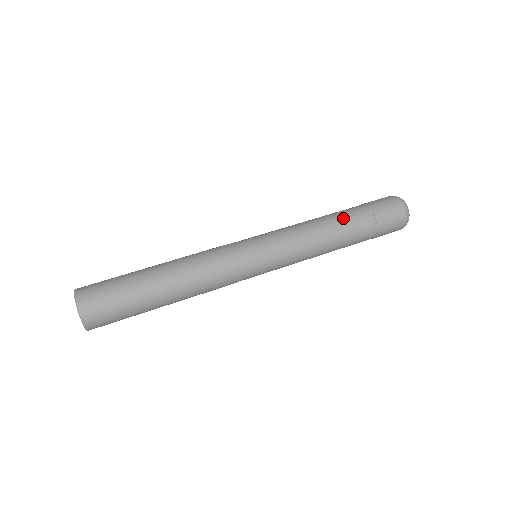
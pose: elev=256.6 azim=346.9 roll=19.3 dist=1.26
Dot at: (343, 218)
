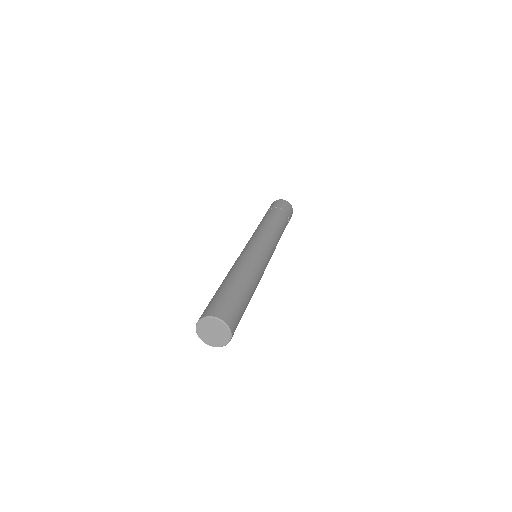
Dot at: (266, 217)
